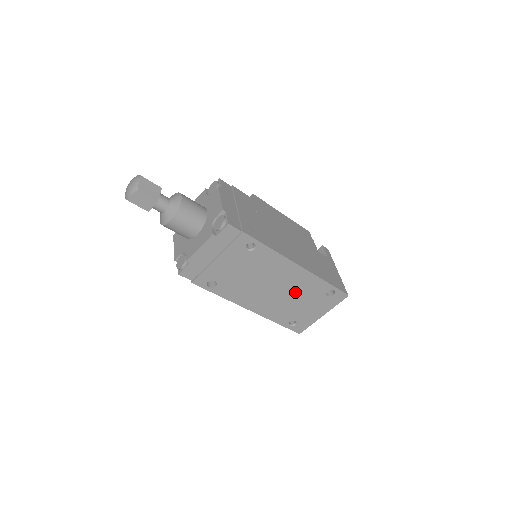
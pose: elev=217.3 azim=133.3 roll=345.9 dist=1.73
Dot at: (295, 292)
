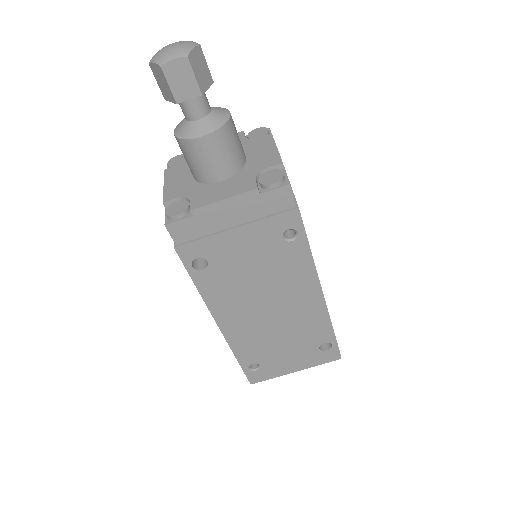
Dot at: (290, 326)
